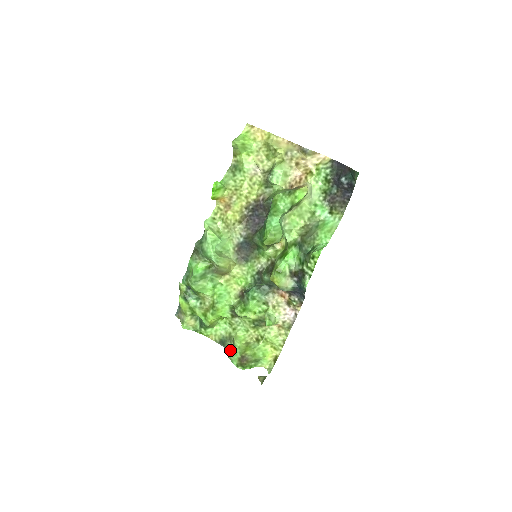
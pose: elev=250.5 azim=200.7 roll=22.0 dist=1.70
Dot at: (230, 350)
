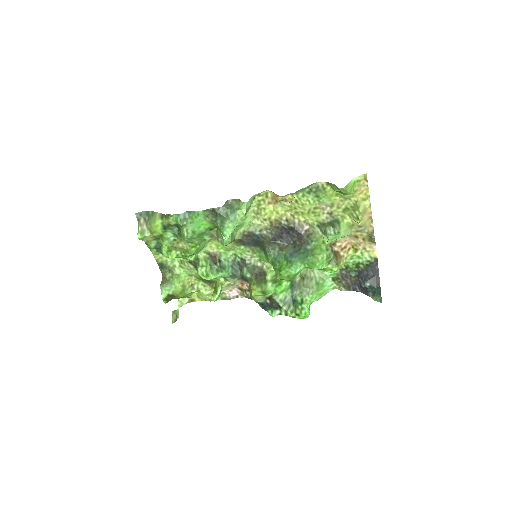
Dot at: (163, 275)
